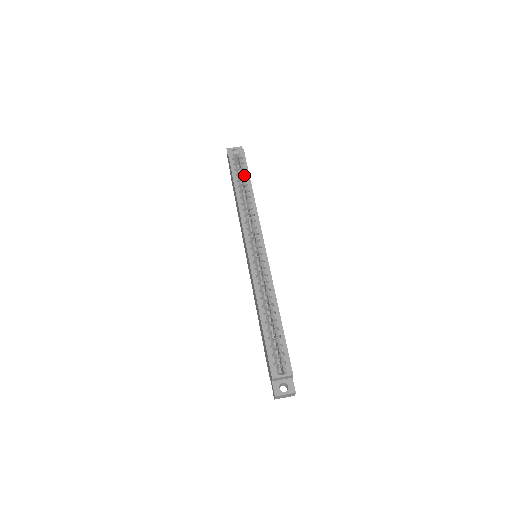
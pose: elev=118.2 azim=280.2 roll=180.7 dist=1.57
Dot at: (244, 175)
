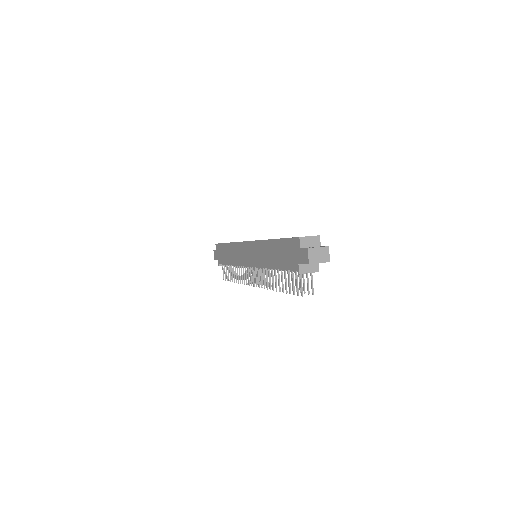
Dot at: occluded
